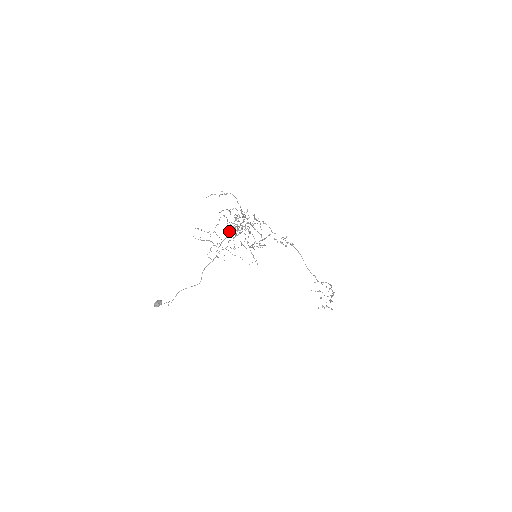
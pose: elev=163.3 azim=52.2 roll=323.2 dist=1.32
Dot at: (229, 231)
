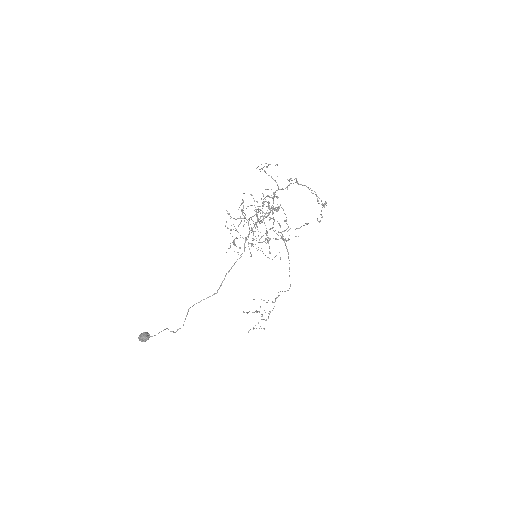
Dot at: (257, 217)
